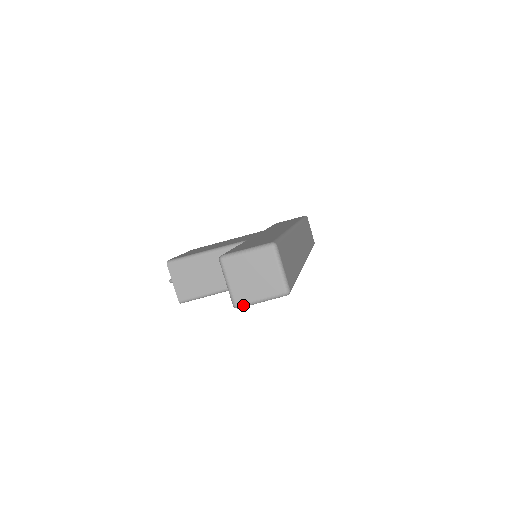
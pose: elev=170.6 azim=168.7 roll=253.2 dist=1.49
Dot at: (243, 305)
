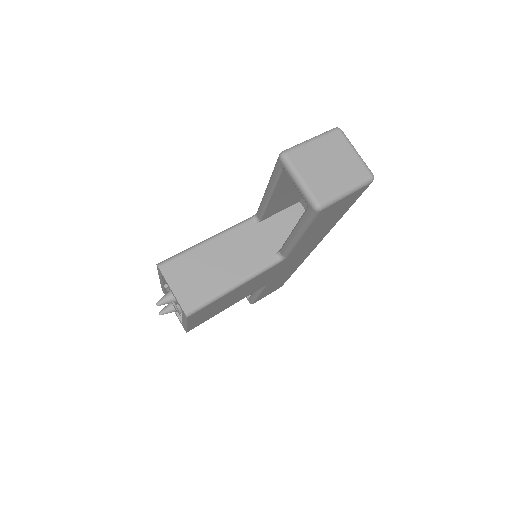
Dot at: (327, 202)
